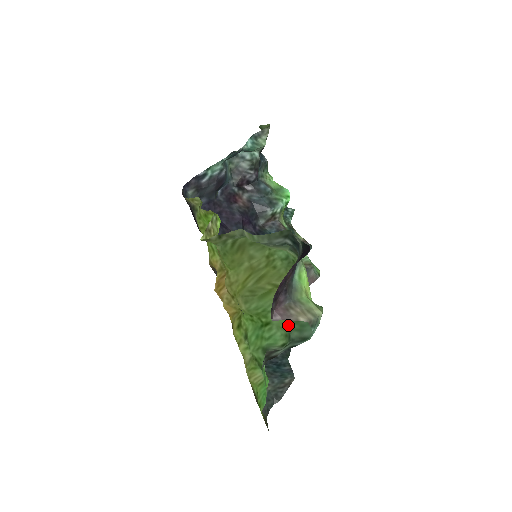
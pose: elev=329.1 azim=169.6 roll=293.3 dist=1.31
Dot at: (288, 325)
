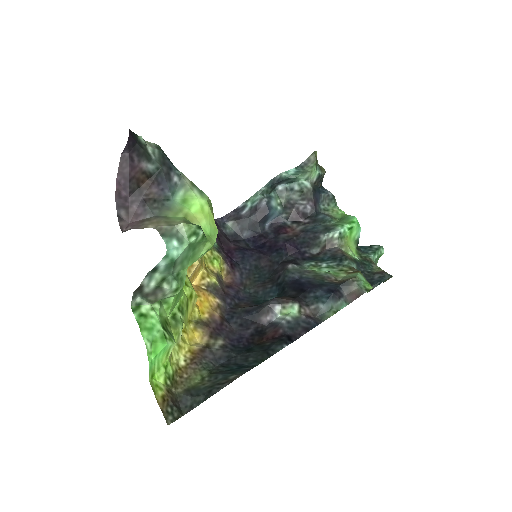
Dot at: (186, 267)
